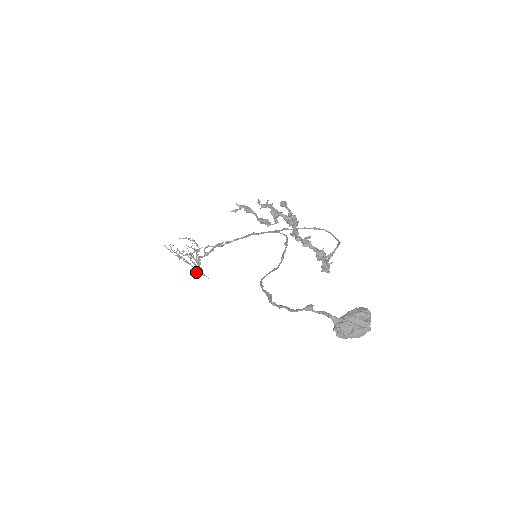
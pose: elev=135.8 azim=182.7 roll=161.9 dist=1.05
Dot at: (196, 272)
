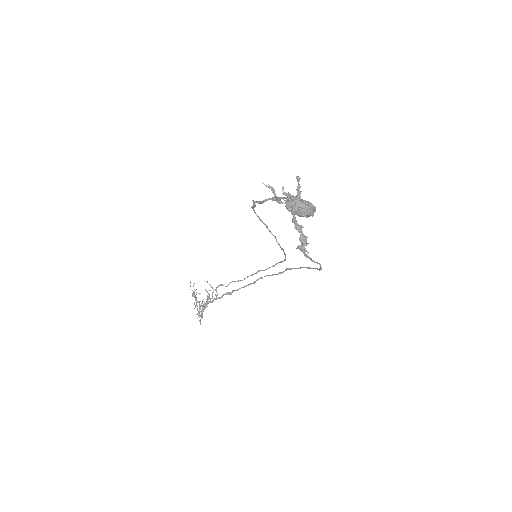
Dot at: (197, 314)
